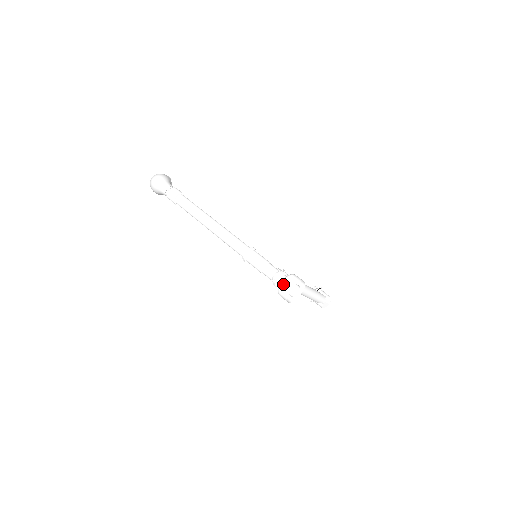
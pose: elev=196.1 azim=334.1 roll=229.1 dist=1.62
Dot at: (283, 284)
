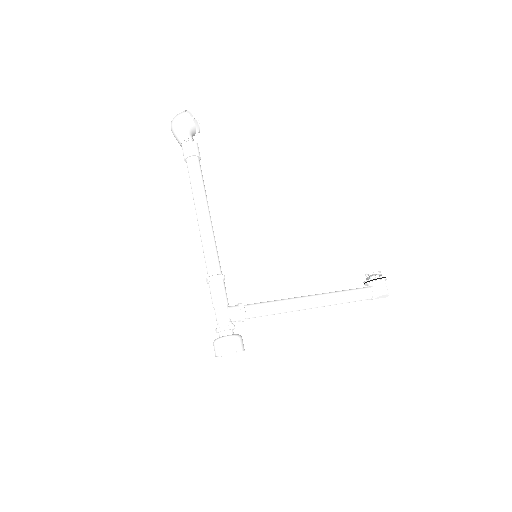
Dot at: (213, 345)
